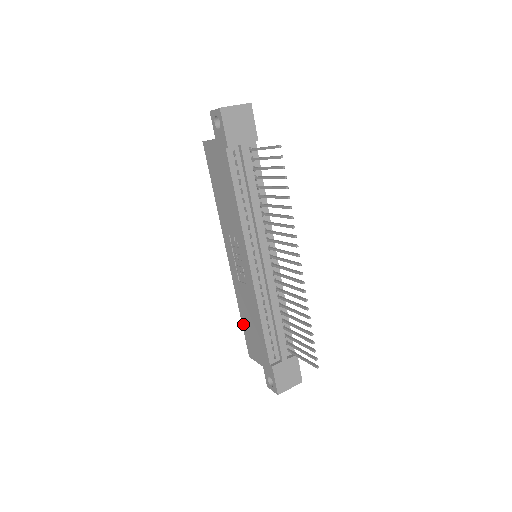
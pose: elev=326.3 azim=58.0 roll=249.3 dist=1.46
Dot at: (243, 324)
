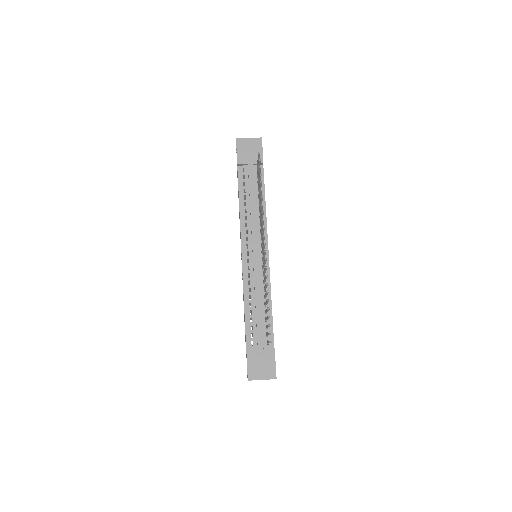
Dot at: occluded
